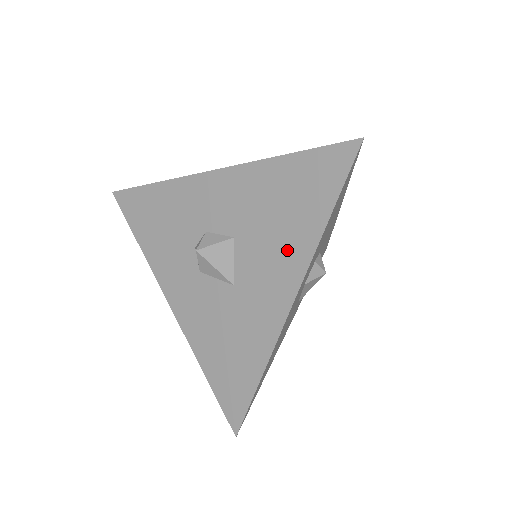
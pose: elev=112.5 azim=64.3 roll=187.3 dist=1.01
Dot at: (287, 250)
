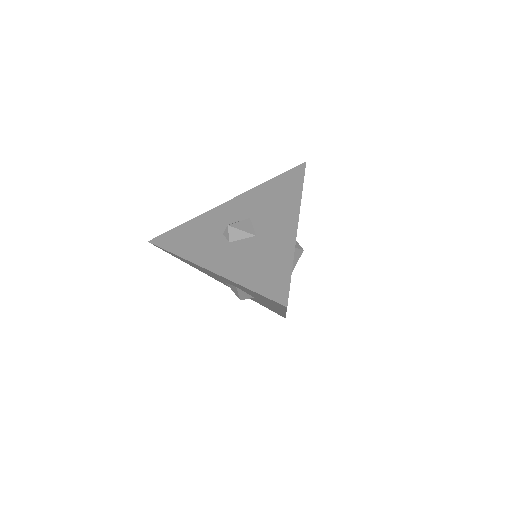
Dot at: (285, 207)
